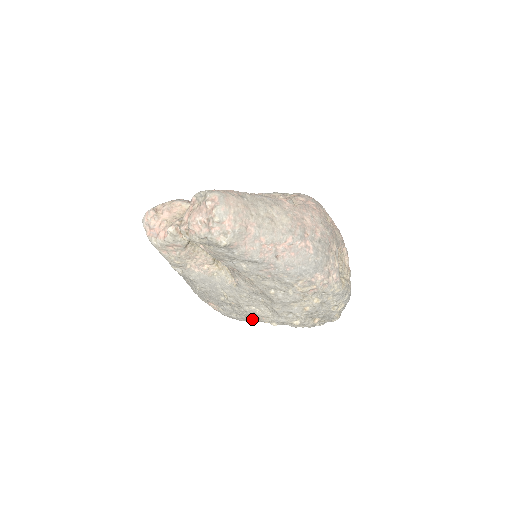
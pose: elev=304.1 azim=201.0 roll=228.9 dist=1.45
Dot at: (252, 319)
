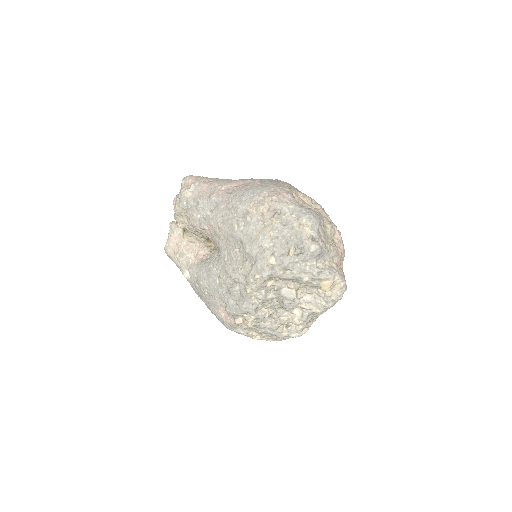
Dot at: (245, 293)
